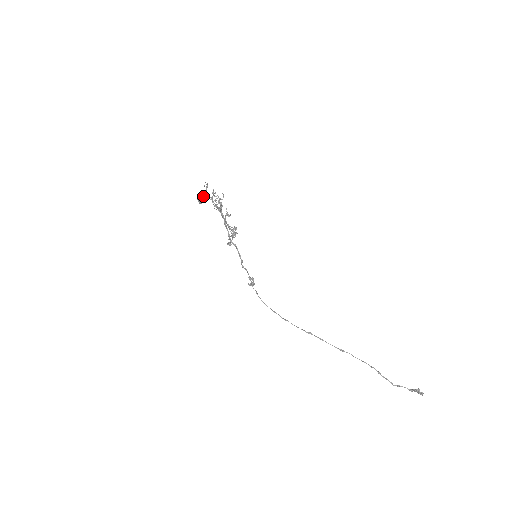
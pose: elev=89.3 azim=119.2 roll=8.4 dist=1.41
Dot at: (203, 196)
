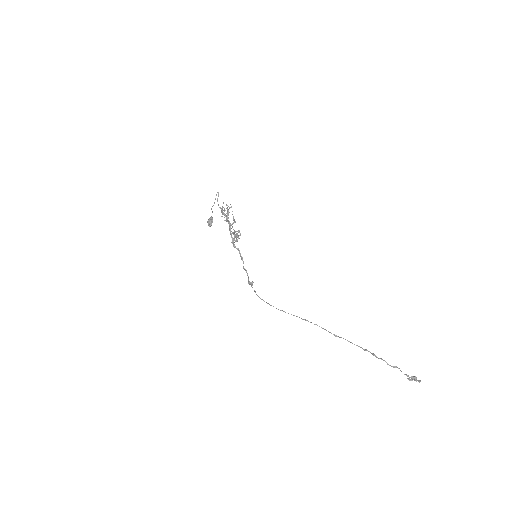
Dot at: occluded
